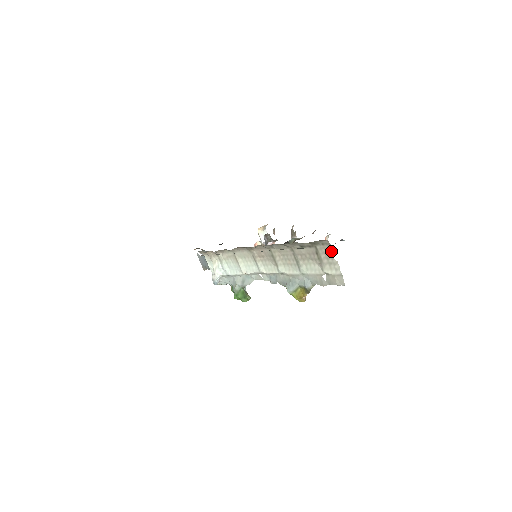
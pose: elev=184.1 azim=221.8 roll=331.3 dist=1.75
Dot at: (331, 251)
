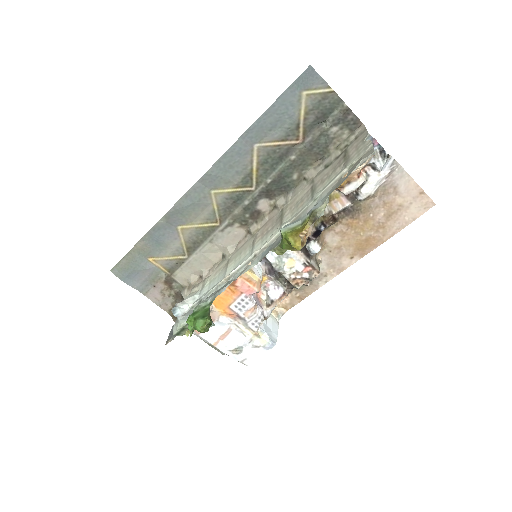
Dot at: (365, 136)
